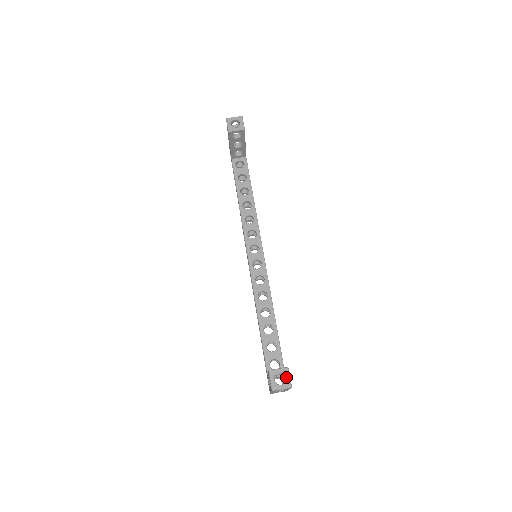
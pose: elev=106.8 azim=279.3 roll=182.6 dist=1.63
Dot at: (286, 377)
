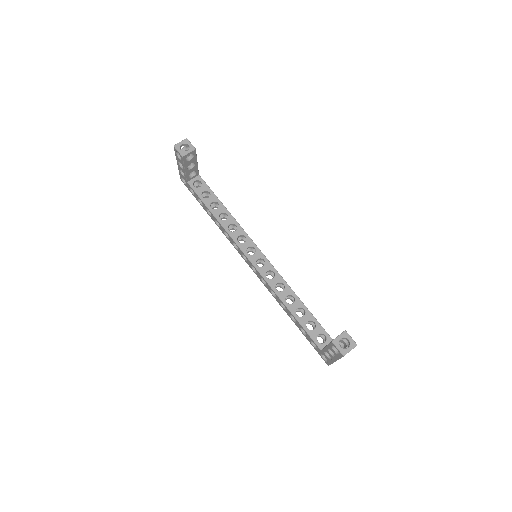
Dot at: (348, 339)
